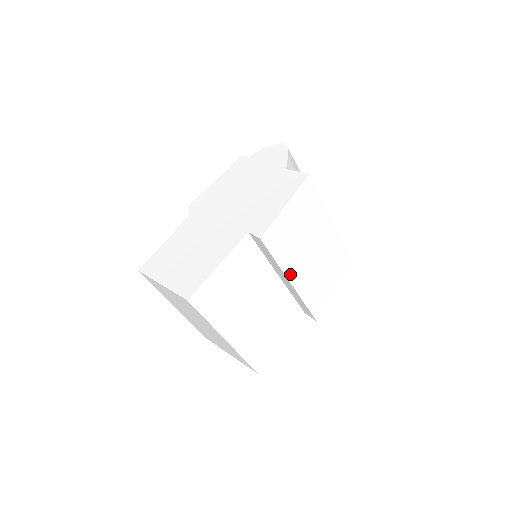
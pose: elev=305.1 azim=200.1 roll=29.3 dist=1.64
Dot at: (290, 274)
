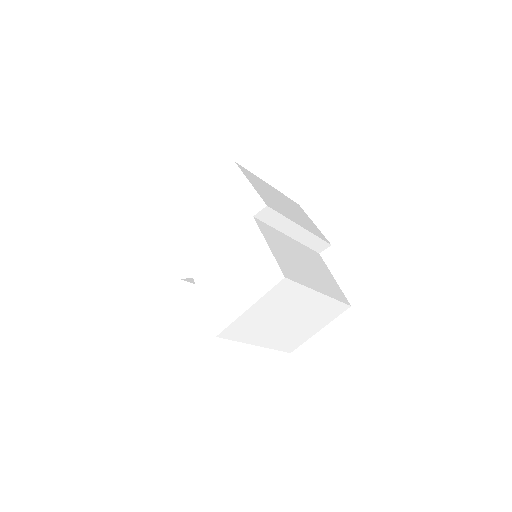
Dot at: (296, 222)
